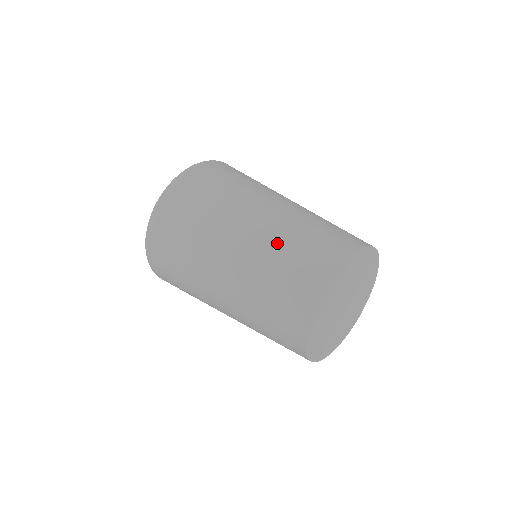
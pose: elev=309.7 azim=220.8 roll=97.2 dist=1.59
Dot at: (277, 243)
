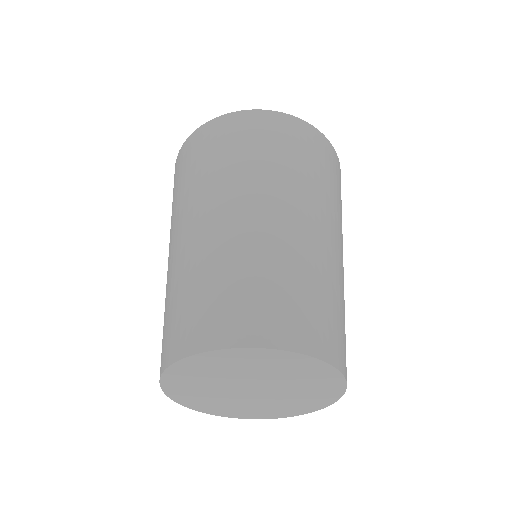
Dot at: (225, 257)
